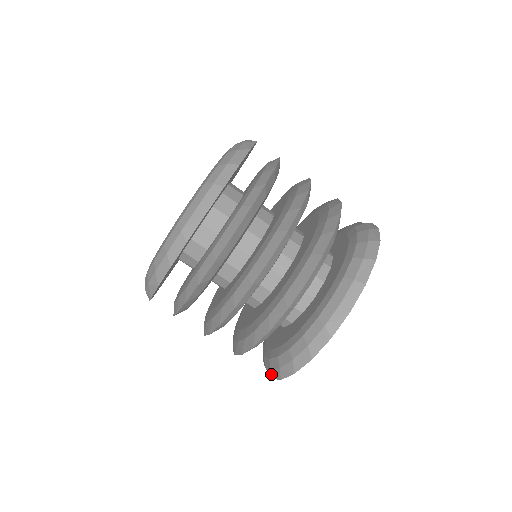
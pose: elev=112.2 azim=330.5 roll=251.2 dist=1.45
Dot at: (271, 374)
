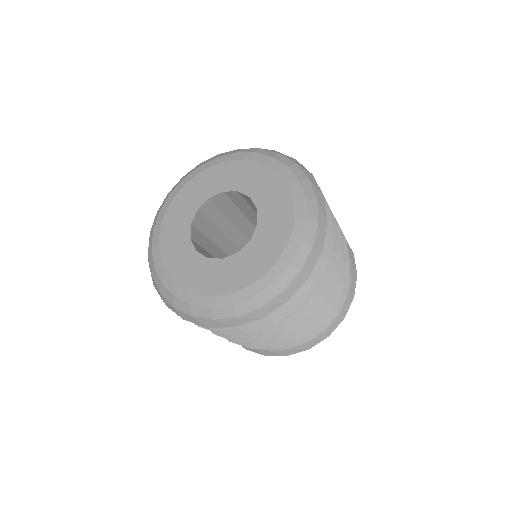
Dot at: occluded
